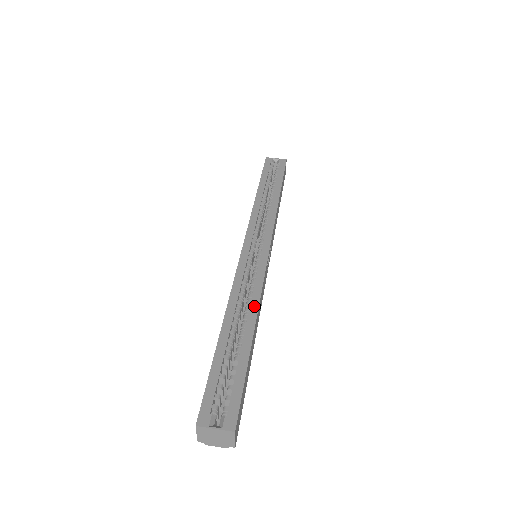
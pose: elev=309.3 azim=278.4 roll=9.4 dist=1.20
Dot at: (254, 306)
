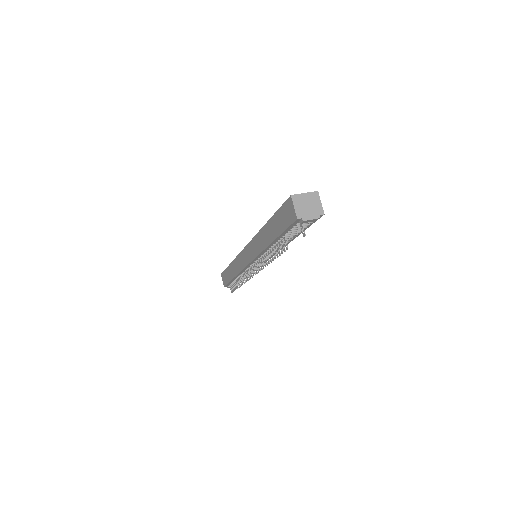
Dot at: occluded
